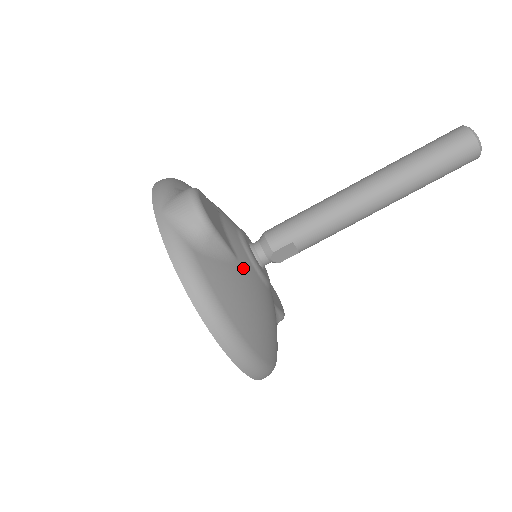
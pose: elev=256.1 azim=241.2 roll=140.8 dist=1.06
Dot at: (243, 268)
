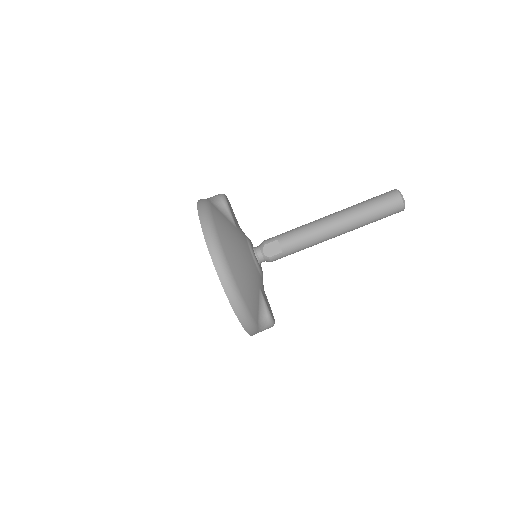
Dot at: (238, 232)
